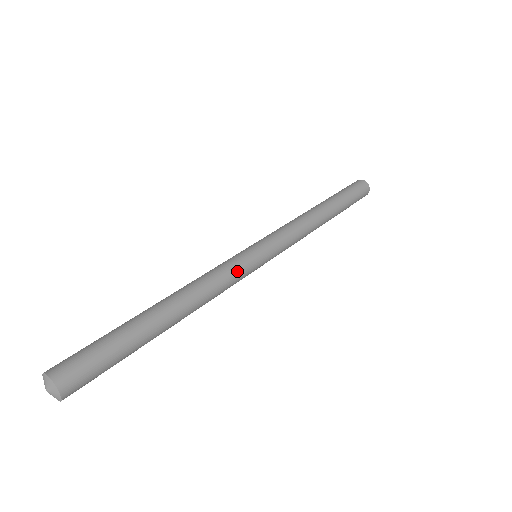
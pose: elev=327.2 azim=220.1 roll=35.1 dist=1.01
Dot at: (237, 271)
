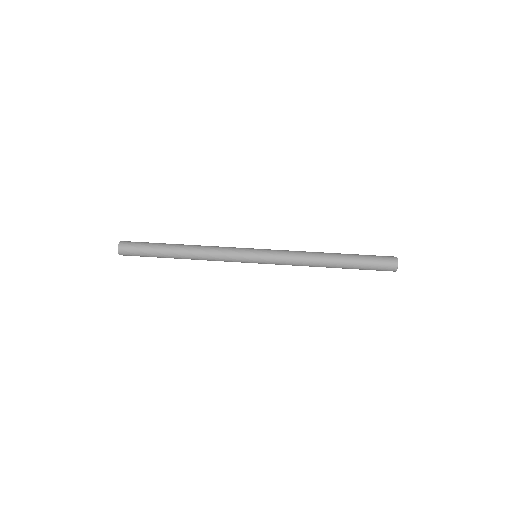
Dot at: (231, 261)
